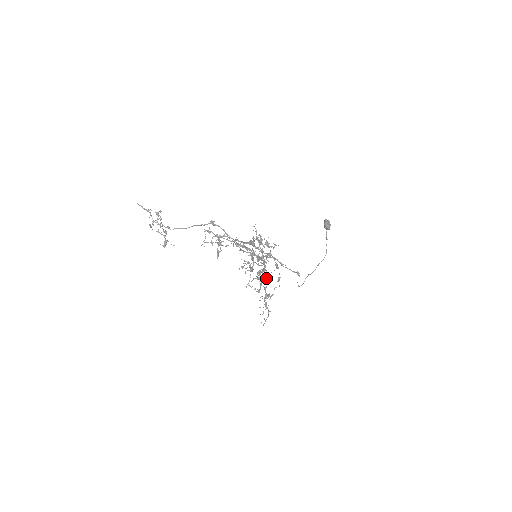
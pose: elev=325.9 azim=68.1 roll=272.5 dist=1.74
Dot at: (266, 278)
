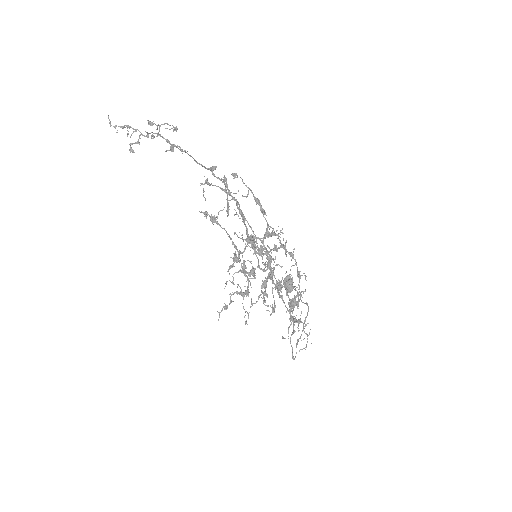
Dot at: occluded
